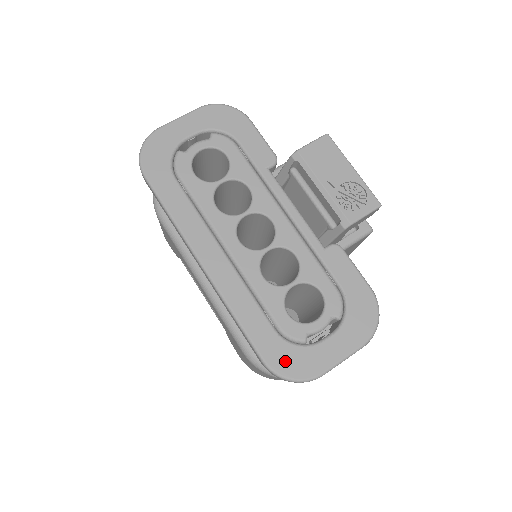
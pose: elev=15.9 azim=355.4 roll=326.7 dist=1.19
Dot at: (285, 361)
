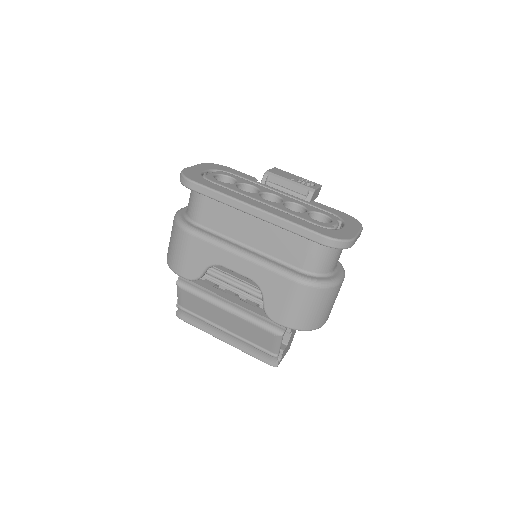
Dot at: (333, 234)
